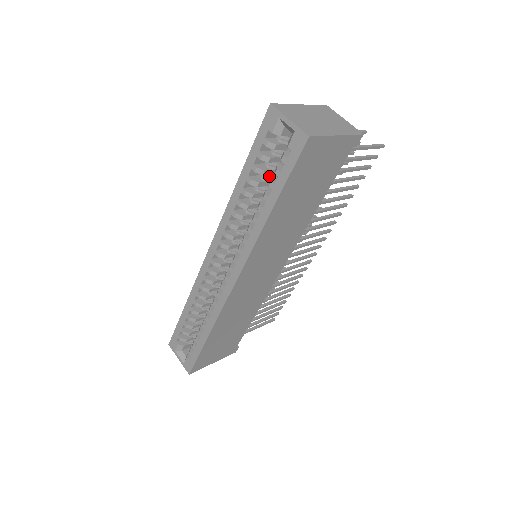
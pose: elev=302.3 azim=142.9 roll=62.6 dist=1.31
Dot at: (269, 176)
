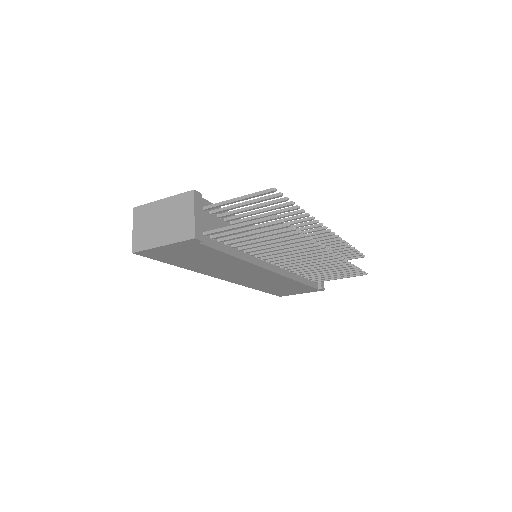
Dot at: occluded
